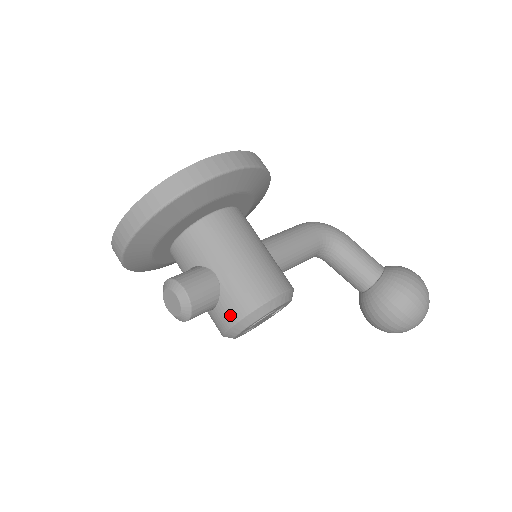
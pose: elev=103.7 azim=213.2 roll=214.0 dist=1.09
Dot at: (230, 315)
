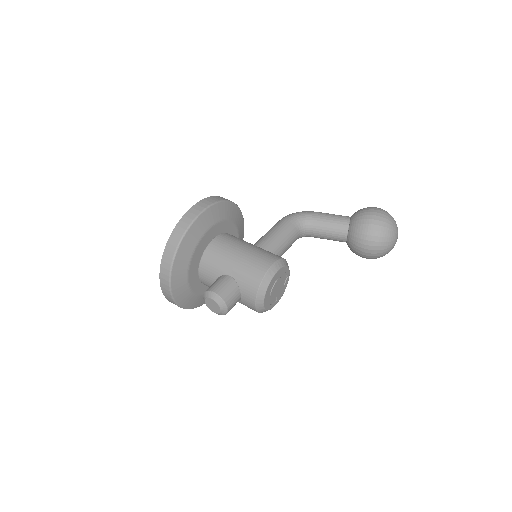
Dot at: (250, 294)
